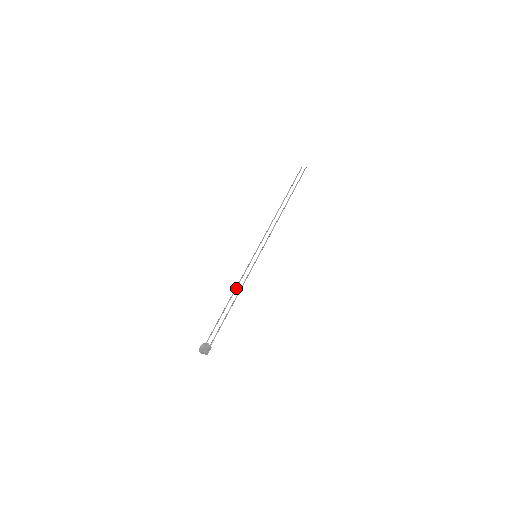
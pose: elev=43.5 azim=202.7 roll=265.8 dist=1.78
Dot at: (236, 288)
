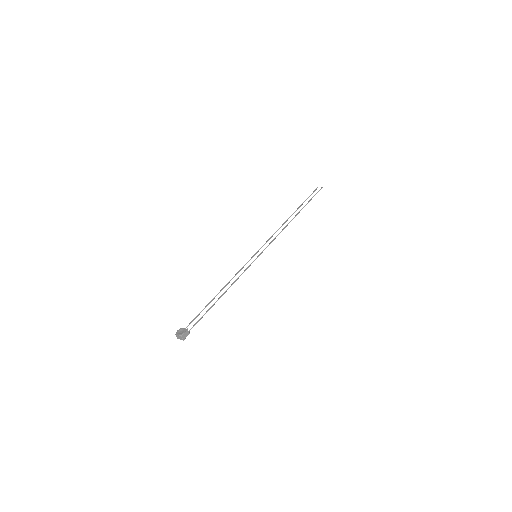
Dot at: (229, 282)
